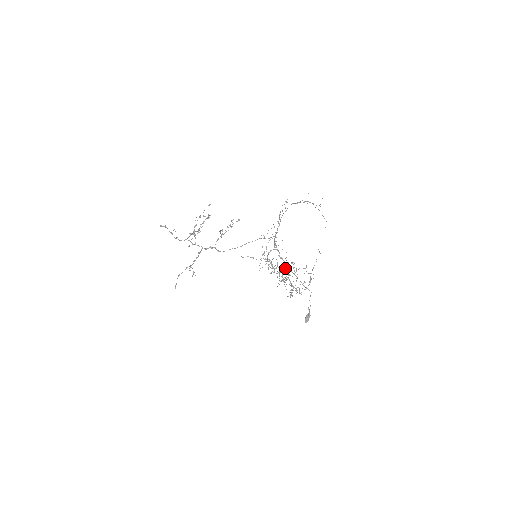
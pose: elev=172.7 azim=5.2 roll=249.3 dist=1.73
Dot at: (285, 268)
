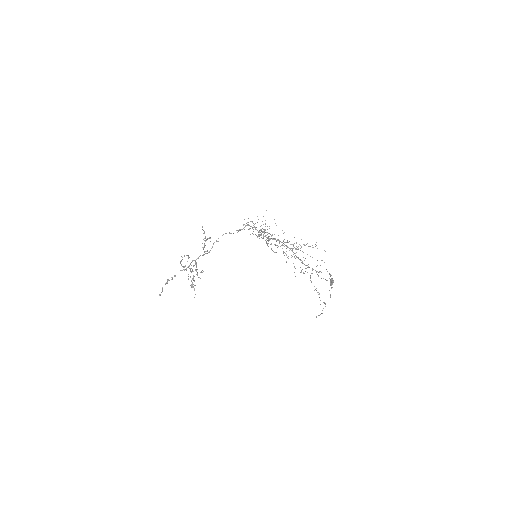
Dot at: (283, 240)
